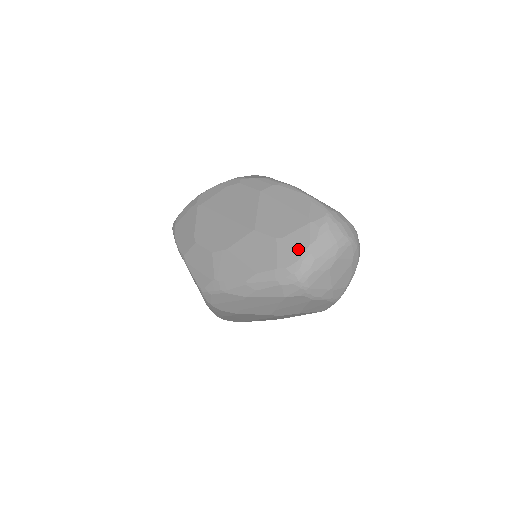
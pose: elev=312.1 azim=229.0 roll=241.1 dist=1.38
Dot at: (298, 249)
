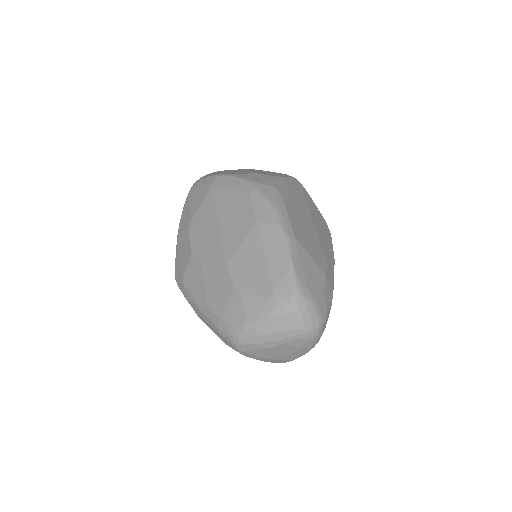
Dot at: (246, 316)
